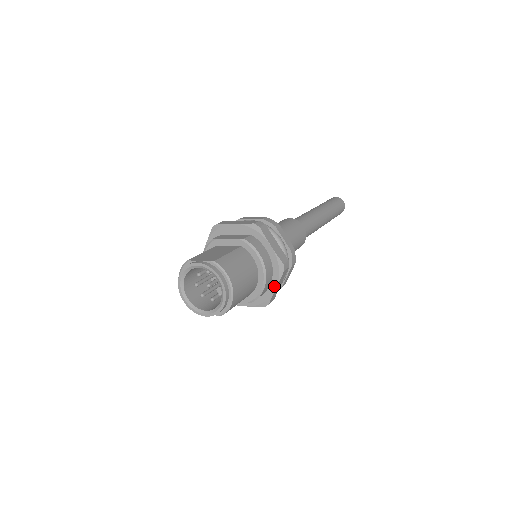
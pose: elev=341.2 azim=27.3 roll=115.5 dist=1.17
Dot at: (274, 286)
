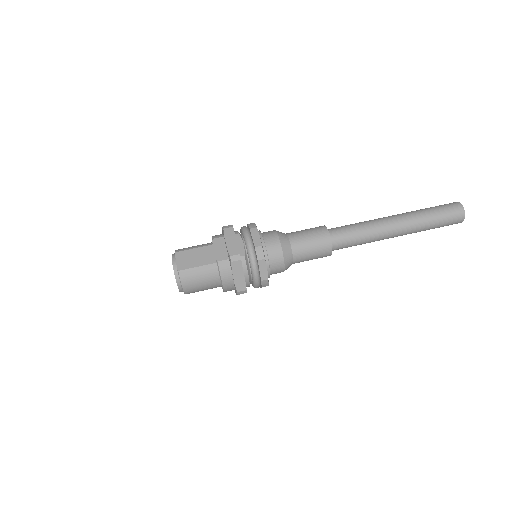
Dot at: occluded
